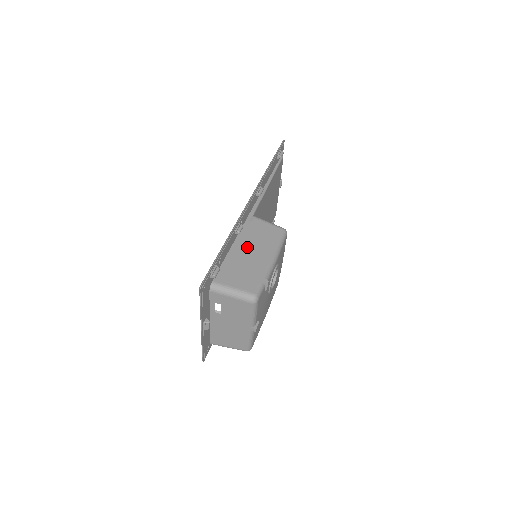
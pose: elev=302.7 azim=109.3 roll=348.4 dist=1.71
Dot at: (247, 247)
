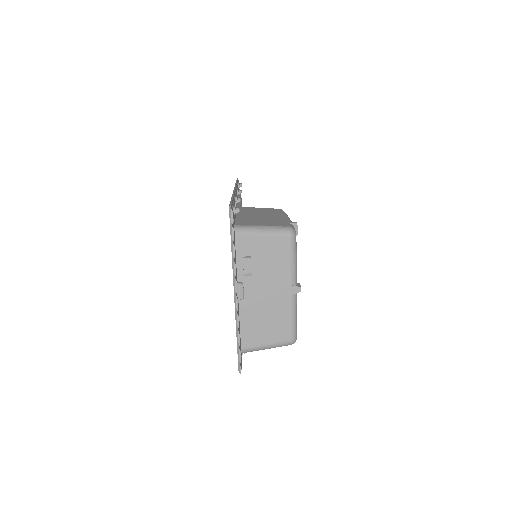
Dot at: (253, 214)
